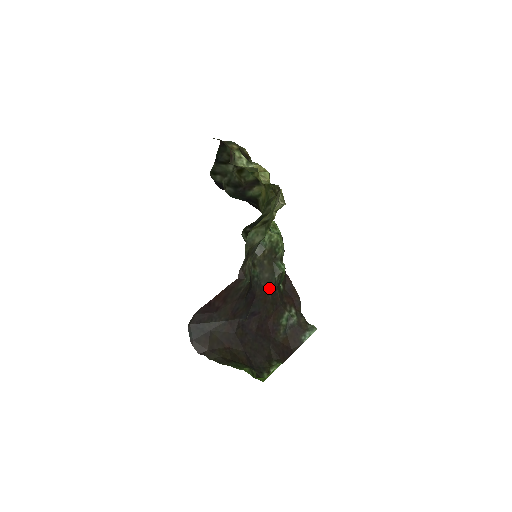
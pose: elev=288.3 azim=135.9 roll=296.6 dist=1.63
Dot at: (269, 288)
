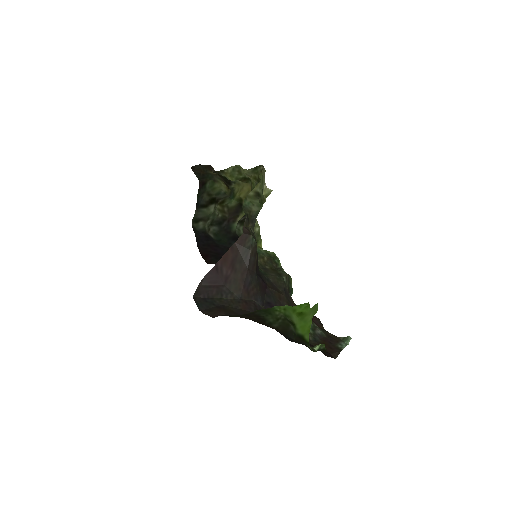
Dot at: (280, 286)
